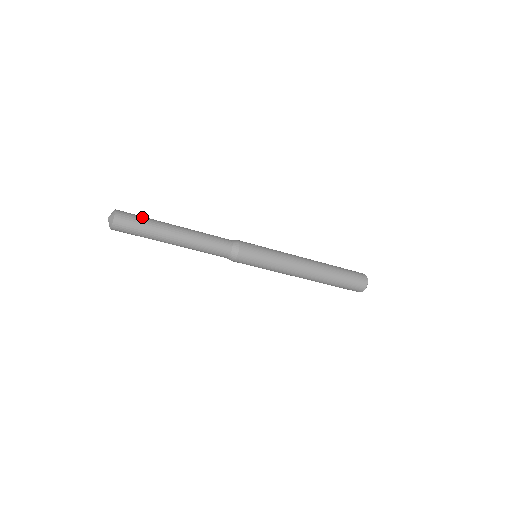
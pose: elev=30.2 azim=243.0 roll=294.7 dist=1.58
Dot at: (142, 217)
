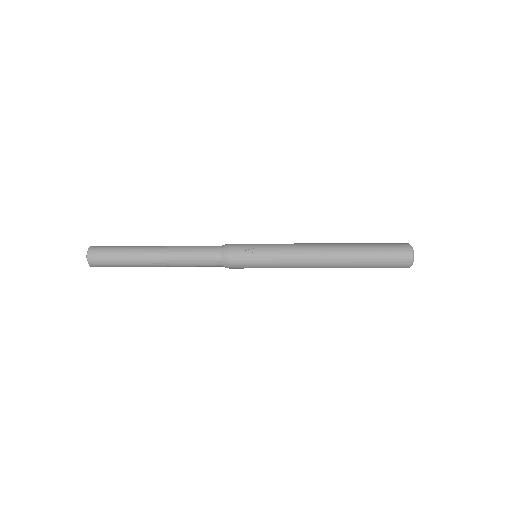
Dot at: (116, 251)
